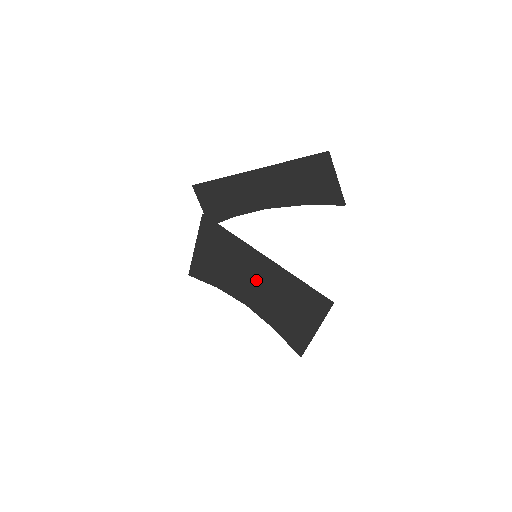
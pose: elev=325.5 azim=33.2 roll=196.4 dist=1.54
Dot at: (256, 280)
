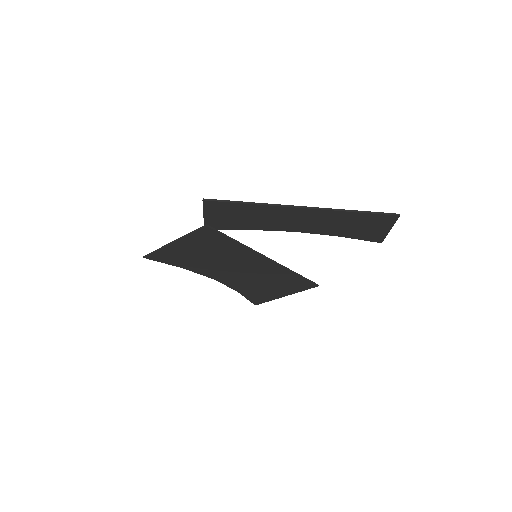
Dot at: (244, 269)
